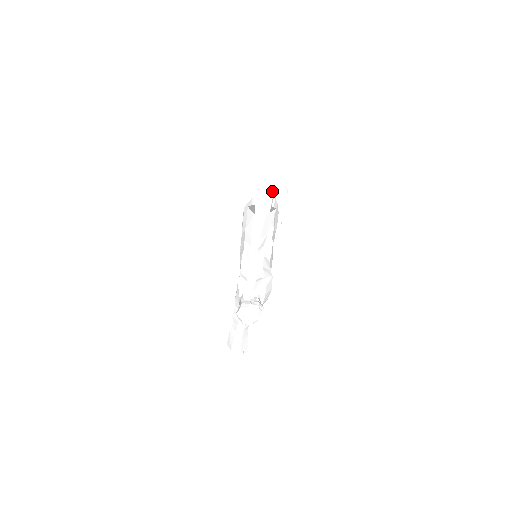
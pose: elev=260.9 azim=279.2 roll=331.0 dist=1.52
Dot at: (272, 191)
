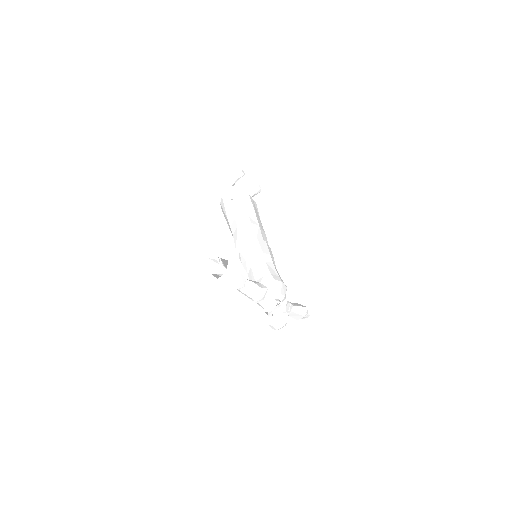
Dot at: (230, 182)
